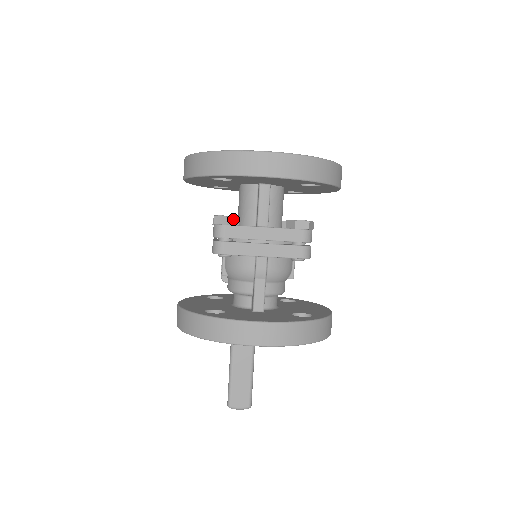
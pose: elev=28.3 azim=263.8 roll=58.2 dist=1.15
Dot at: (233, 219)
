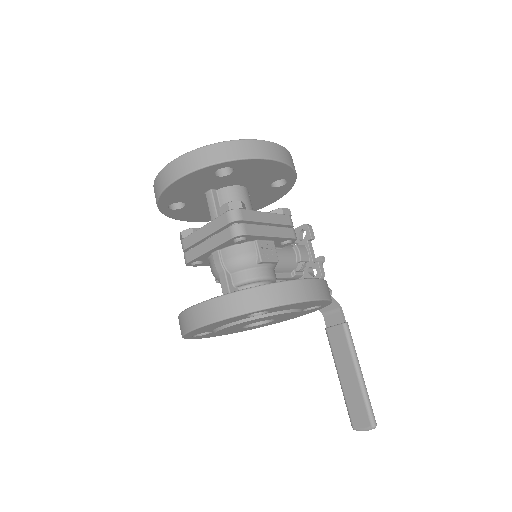
Dot at: (187, 232)
